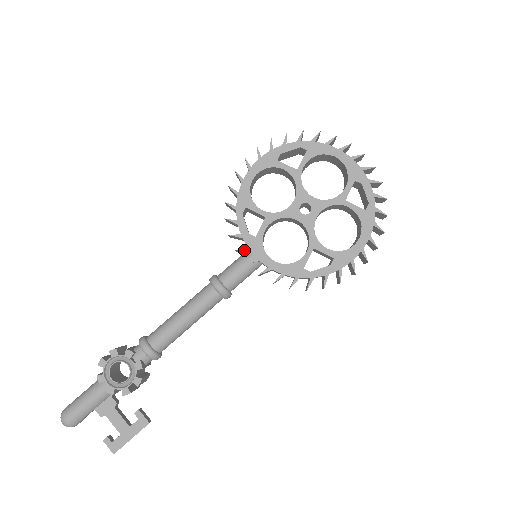
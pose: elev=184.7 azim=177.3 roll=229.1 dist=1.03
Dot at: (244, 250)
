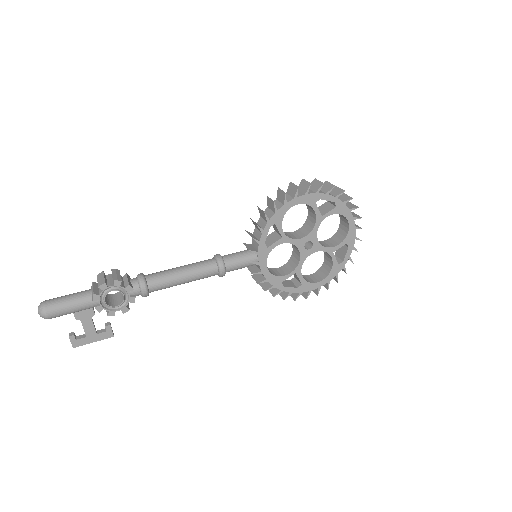
Dot at: (254, 253)
